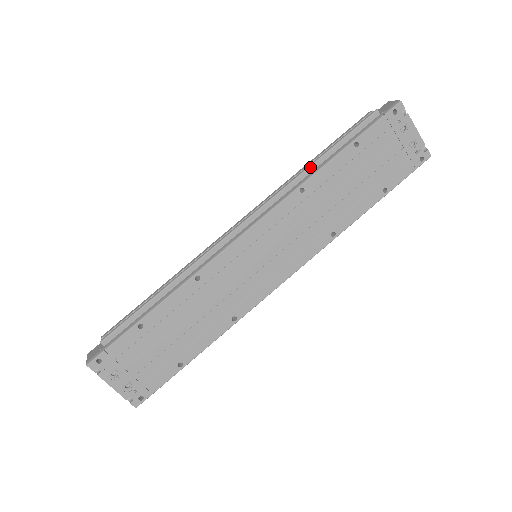
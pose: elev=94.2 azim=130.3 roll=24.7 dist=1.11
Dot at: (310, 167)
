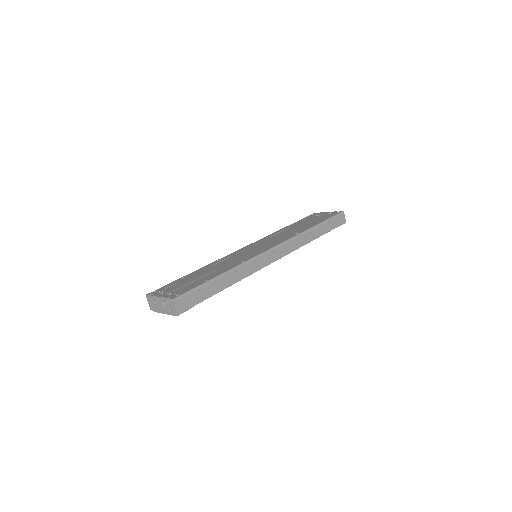
Dot at: occluded
